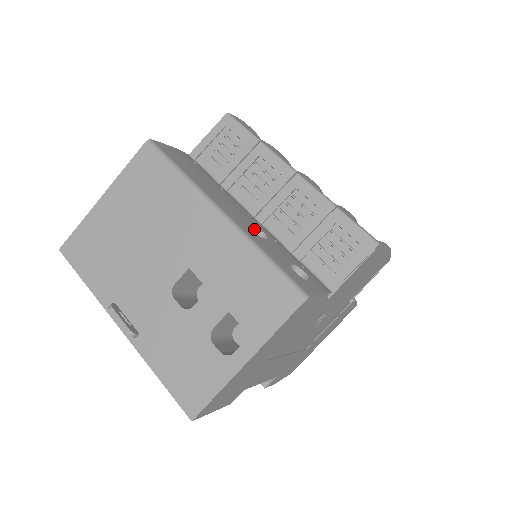
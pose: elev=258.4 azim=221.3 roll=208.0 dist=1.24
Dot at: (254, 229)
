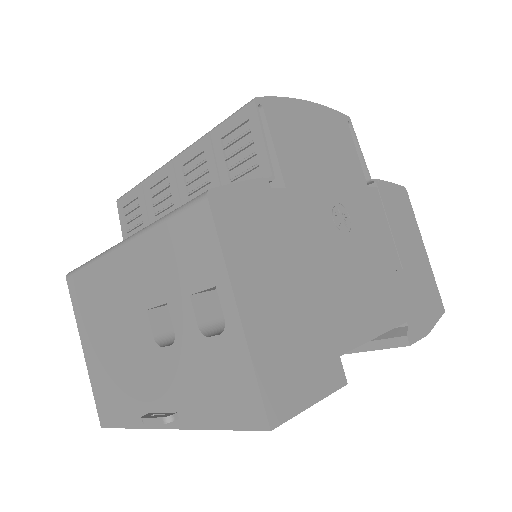
Dot at: occluded
